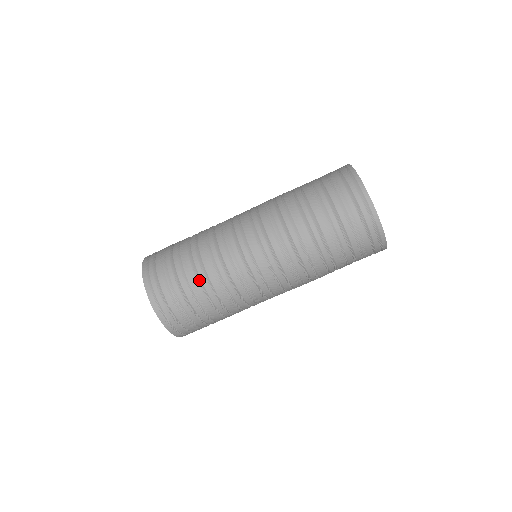
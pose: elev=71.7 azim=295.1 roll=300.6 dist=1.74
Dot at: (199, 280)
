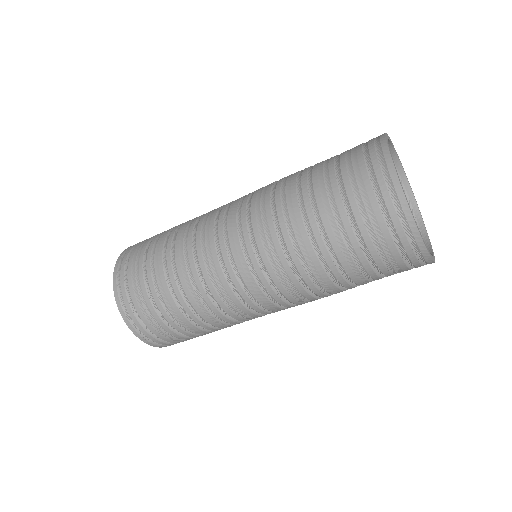
Dot at: (213, 331)
